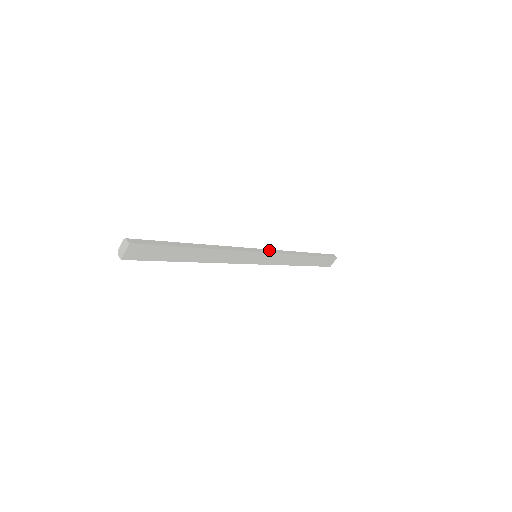
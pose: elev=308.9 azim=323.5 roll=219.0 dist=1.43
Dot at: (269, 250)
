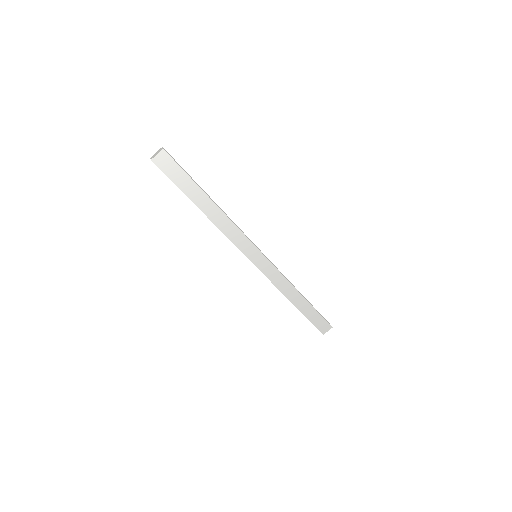
Dot at: (269, 260)
